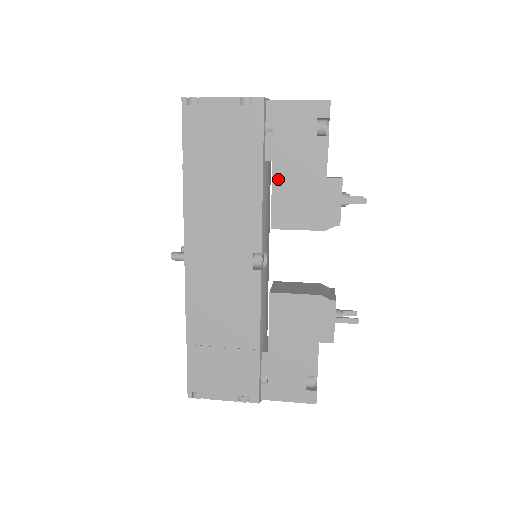
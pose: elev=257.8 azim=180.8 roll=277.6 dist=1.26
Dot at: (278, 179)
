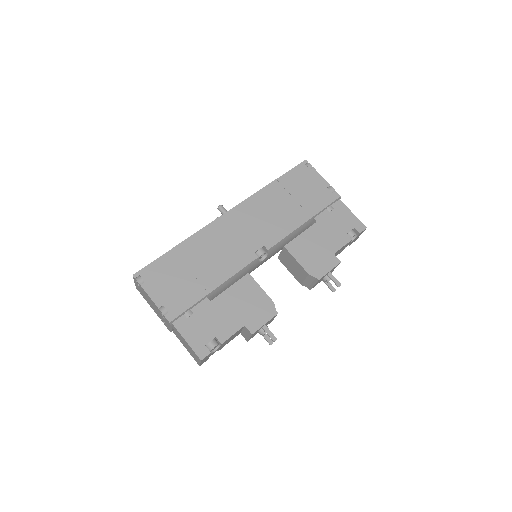
Dot at: (311, 231)
